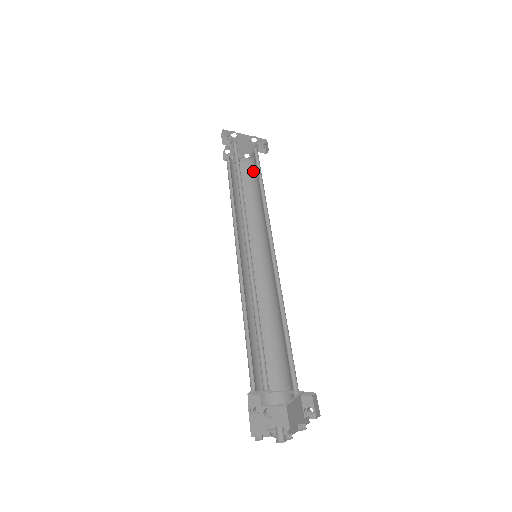
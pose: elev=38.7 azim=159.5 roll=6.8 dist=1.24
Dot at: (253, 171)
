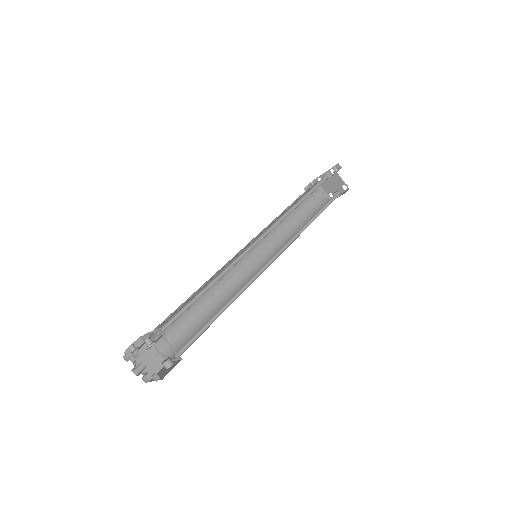
Dot at: occluded
